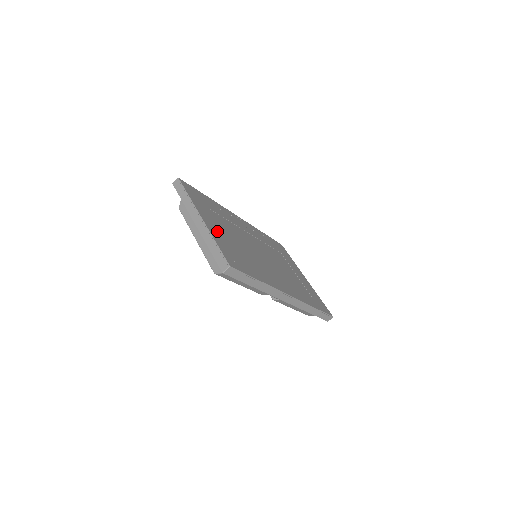
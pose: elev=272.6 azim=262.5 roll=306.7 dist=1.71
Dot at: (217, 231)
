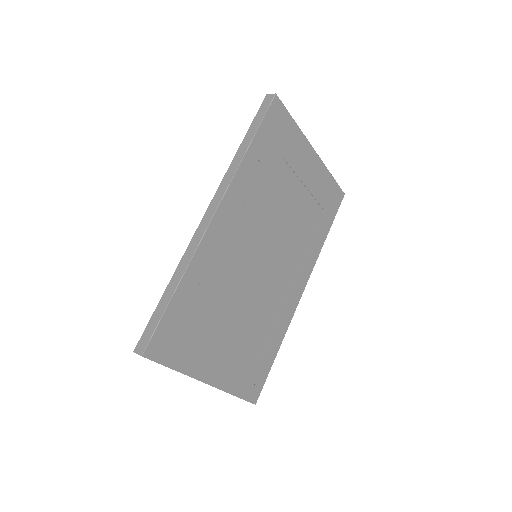
Dot at: (225, 366)
